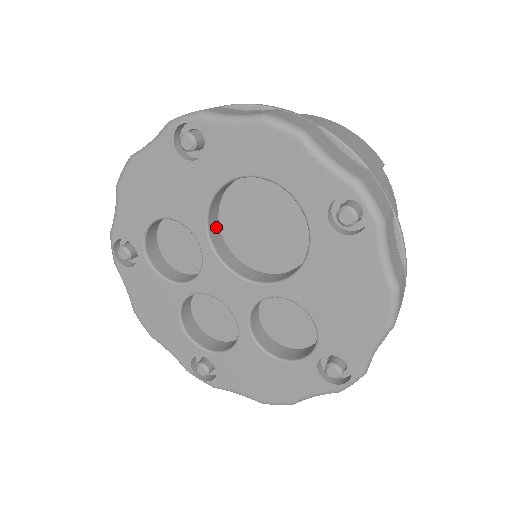
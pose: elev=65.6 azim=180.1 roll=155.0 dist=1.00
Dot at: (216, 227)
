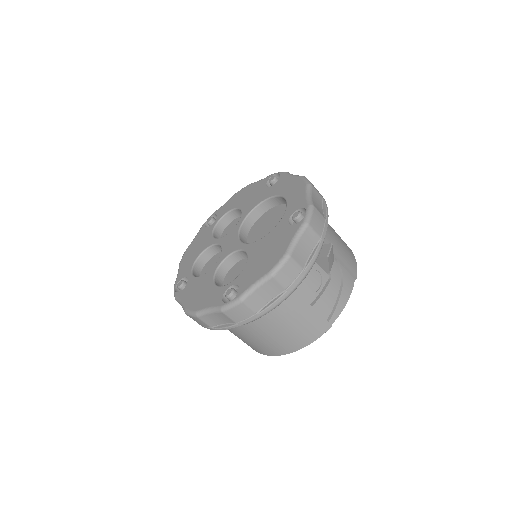
Dot at: (252, 222)
